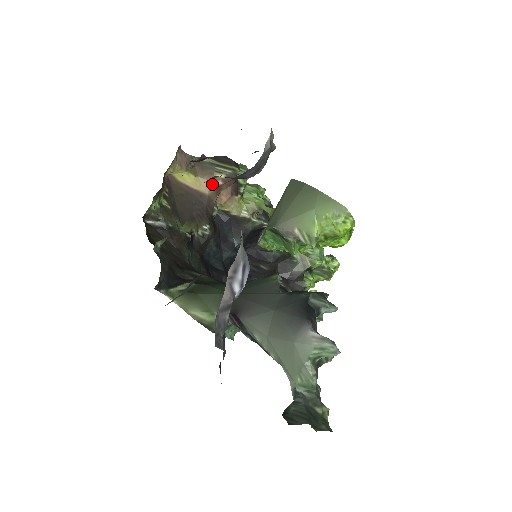
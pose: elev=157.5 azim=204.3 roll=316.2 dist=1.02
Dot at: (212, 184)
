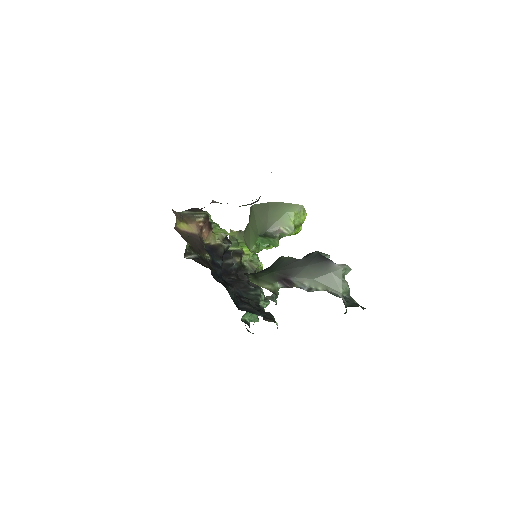
Dot at: (198, 226)
